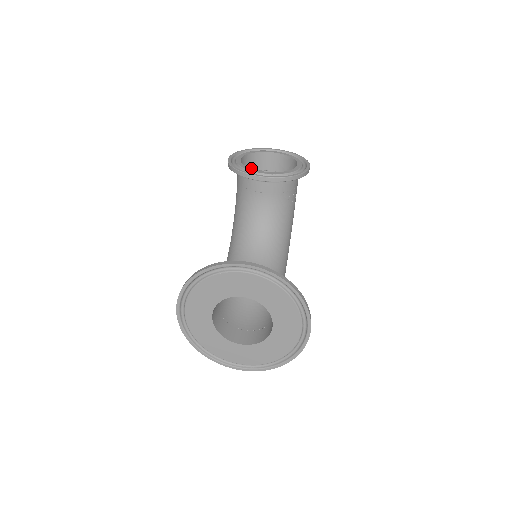
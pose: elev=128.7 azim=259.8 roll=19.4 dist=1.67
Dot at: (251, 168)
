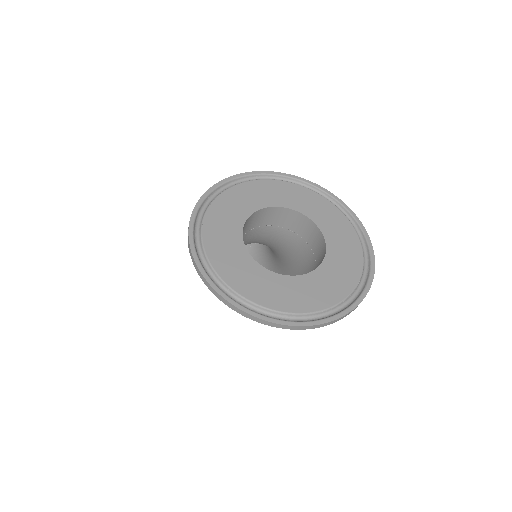
Dot at: occluded
